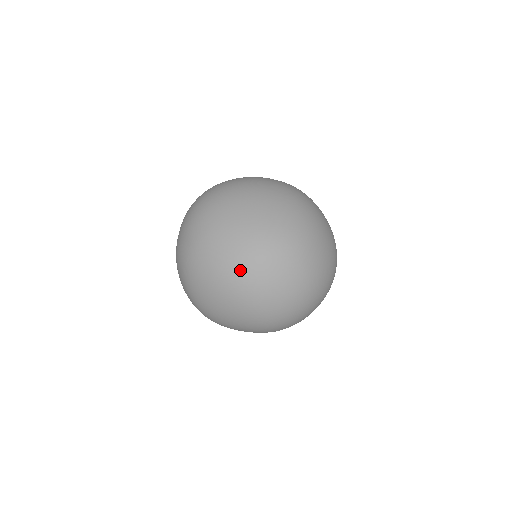
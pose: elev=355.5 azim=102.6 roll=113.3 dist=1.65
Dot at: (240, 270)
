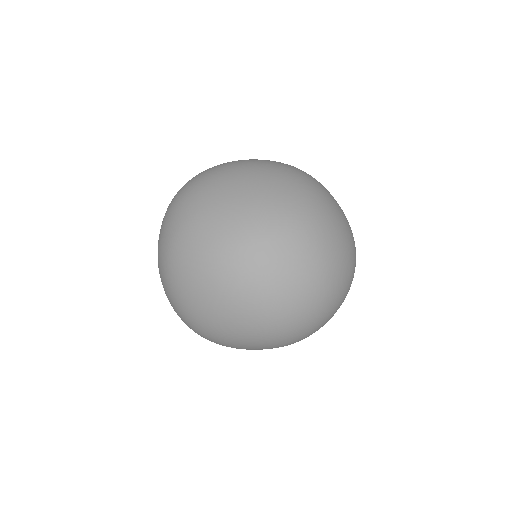
Dot at: (235, 255)
